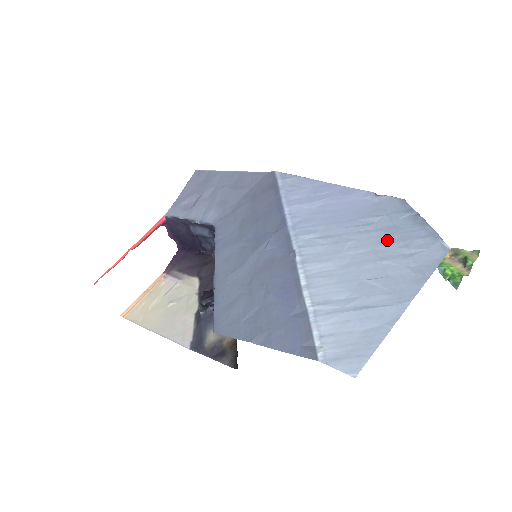
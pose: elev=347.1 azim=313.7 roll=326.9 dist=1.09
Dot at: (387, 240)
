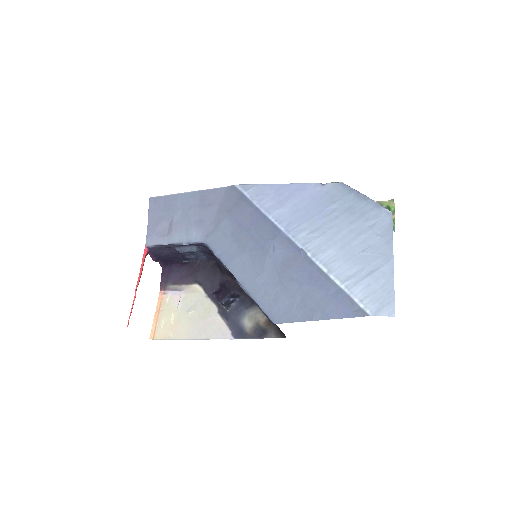
Dot at: (353, 219)
